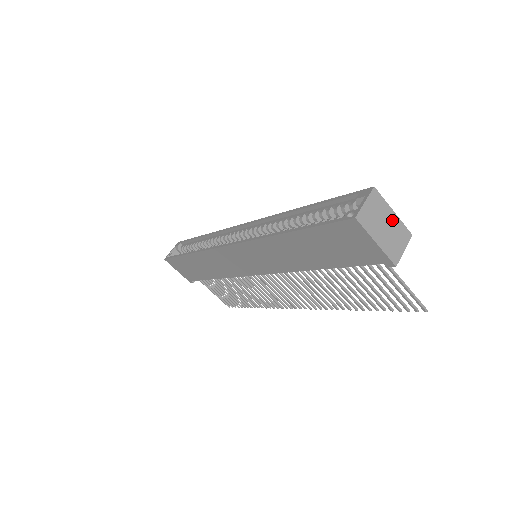
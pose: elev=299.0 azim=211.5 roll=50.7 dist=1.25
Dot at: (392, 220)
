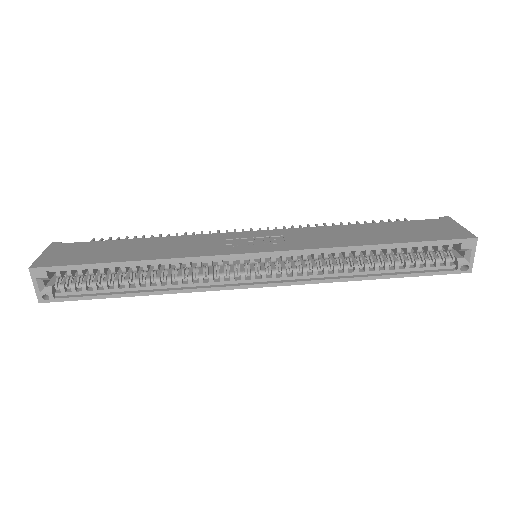
Dot at: occluded
